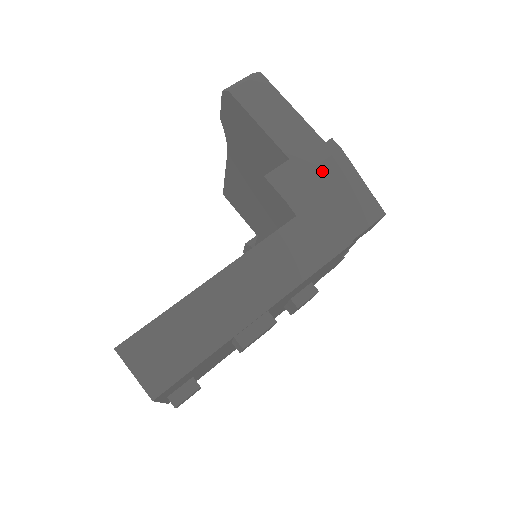
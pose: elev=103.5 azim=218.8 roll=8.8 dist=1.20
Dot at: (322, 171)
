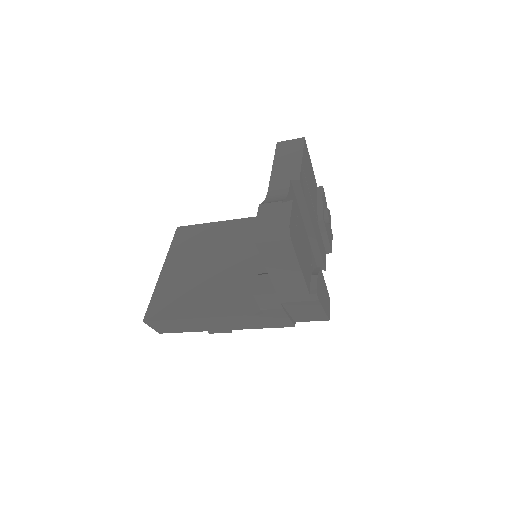
Dot at: (296, 304)
